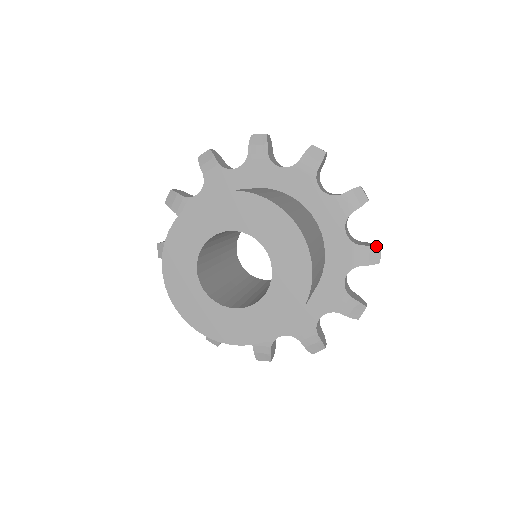
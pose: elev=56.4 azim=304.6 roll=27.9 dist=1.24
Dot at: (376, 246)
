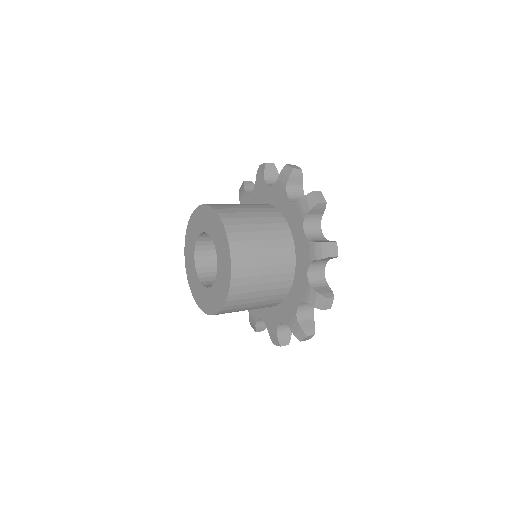
Dot at: (322, 295)
